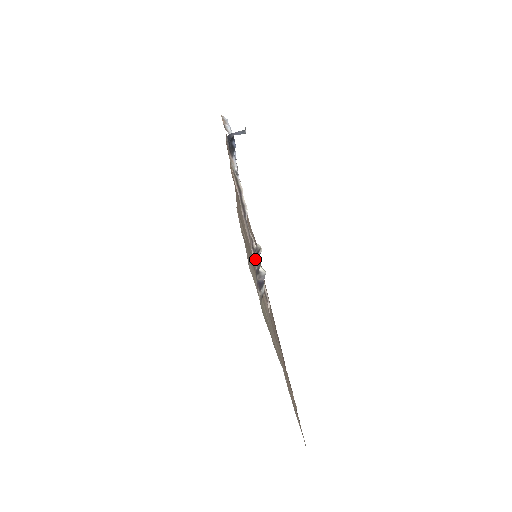
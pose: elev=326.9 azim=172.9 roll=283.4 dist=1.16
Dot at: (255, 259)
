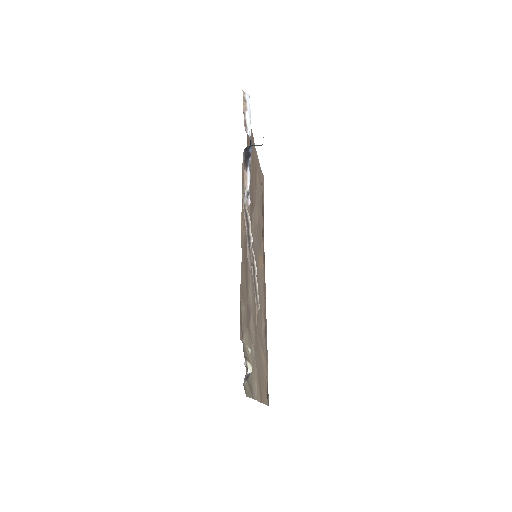
Dot at: (246, 357)
